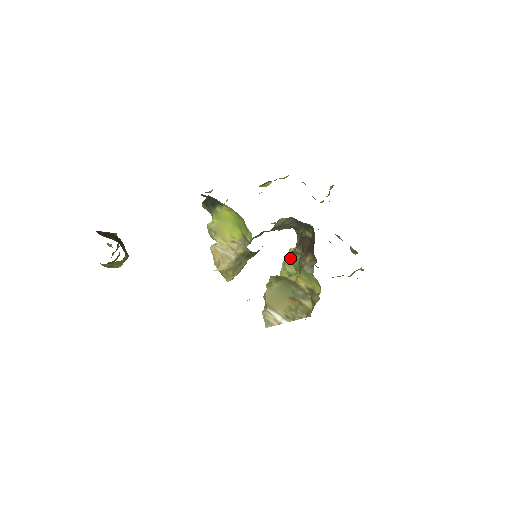
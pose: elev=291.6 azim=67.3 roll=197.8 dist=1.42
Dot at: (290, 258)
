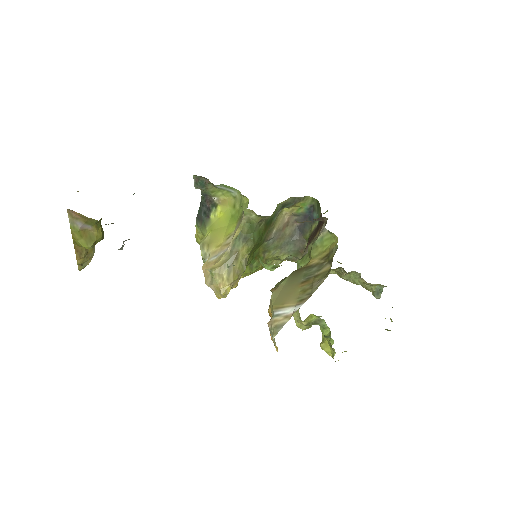
Dot at: (298, 263)
